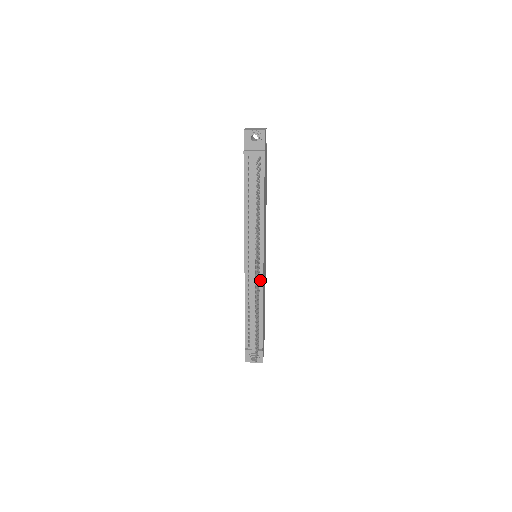
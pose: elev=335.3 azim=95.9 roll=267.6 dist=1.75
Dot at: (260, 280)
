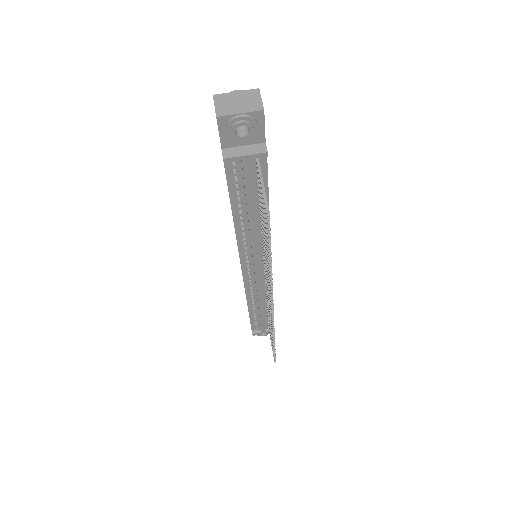
Dot at: occluded
